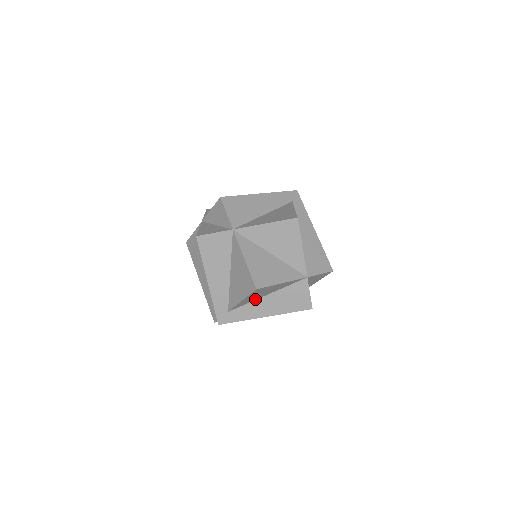
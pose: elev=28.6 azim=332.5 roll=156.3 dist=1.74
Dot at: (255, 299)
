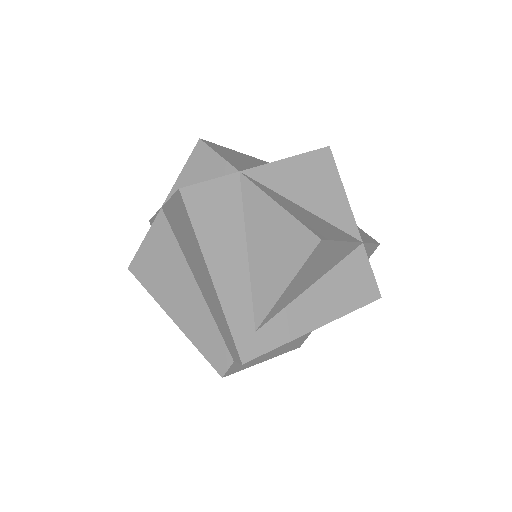
Dot at: (296, 295)
